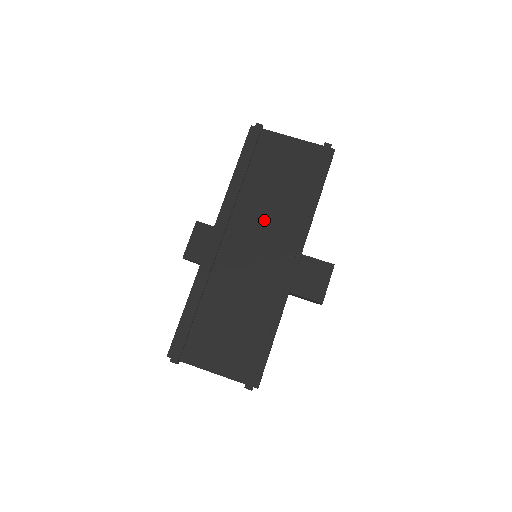
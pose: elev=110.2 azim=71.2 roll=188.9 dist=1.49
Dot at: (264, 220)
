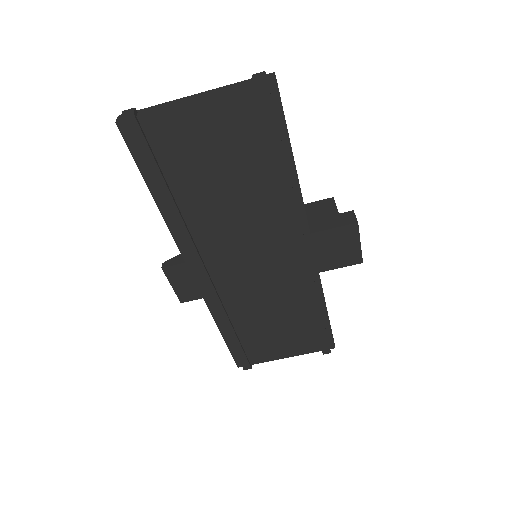
Dot at: (240, 231)
